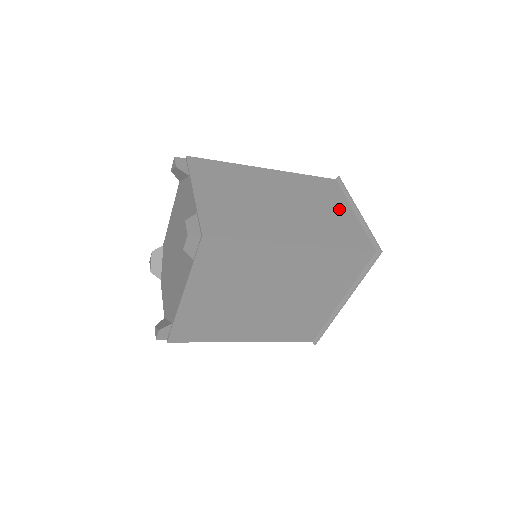
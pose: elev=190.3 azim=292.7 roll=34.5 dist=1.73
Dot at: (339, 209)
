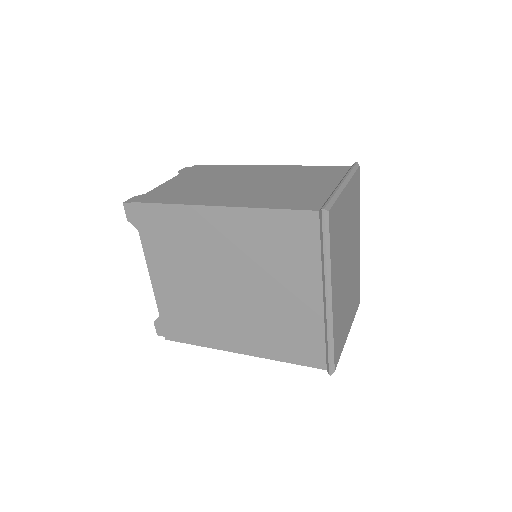
Dot at: (317, 184)
